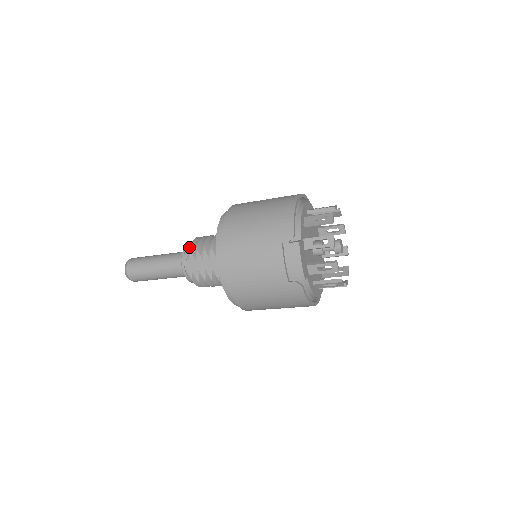
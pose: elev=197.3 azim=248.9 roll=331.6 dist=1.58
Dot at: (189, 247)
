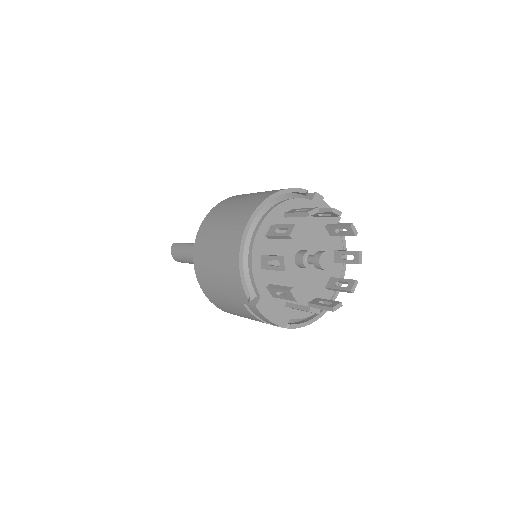
Dot at: occluded
